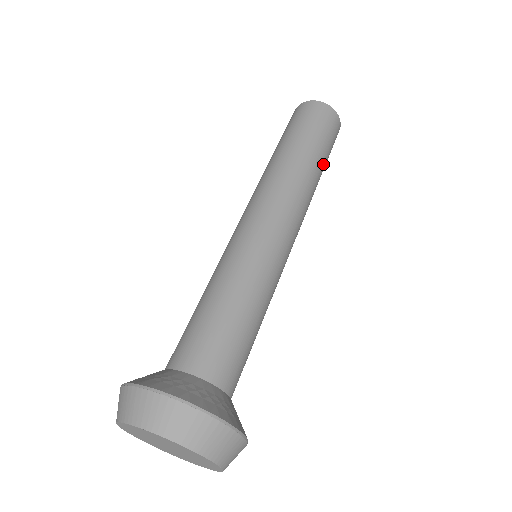
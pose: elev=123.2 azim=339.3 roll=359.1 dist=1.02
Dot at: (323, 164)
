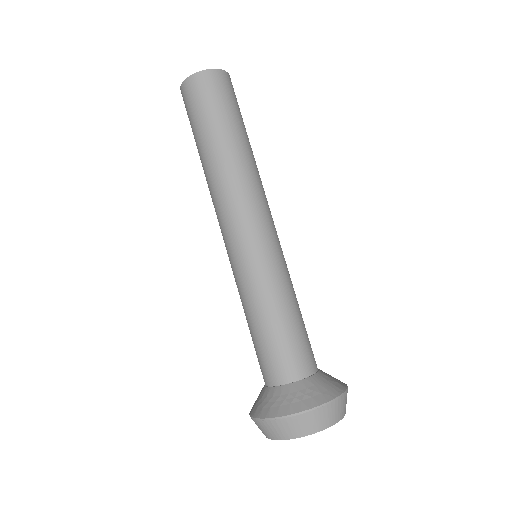
Dot at: (233, 131)
